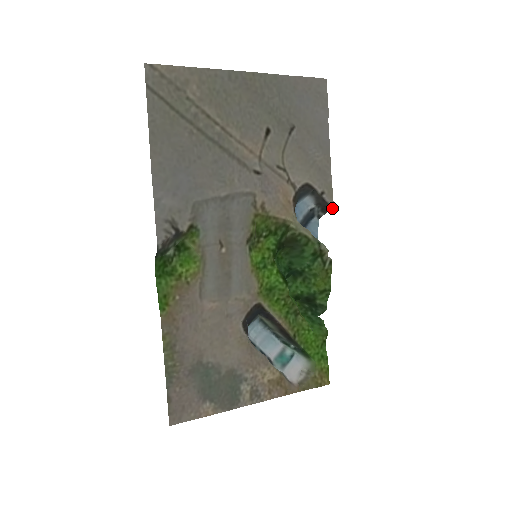
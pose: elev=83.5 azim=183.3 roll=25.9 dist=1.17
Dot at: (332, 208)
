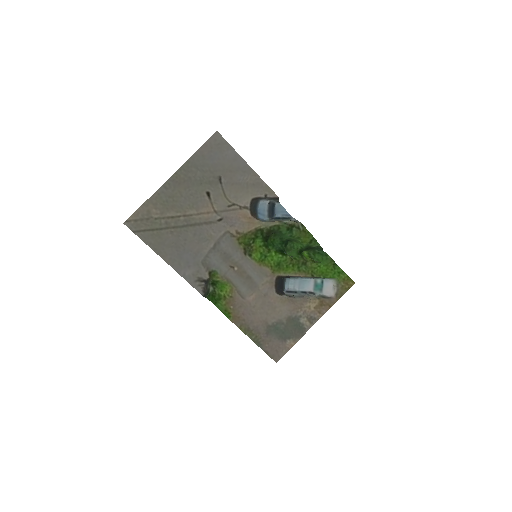
Dot at: (278, 198)
